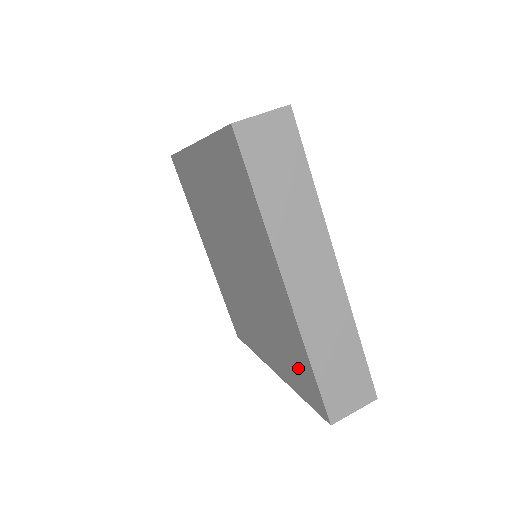
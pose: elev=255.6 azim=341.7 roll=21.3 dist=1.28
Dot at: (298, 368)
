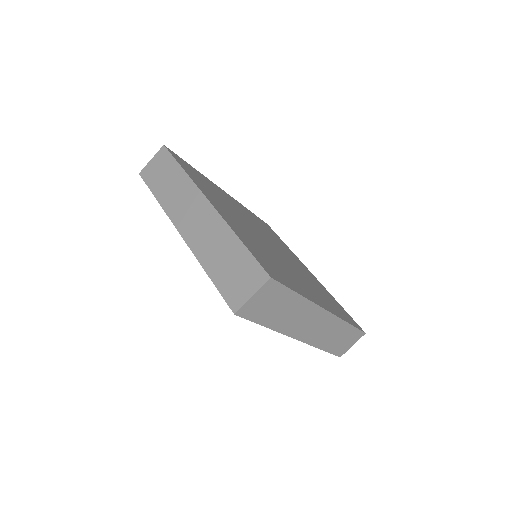
Dot at: occluded
